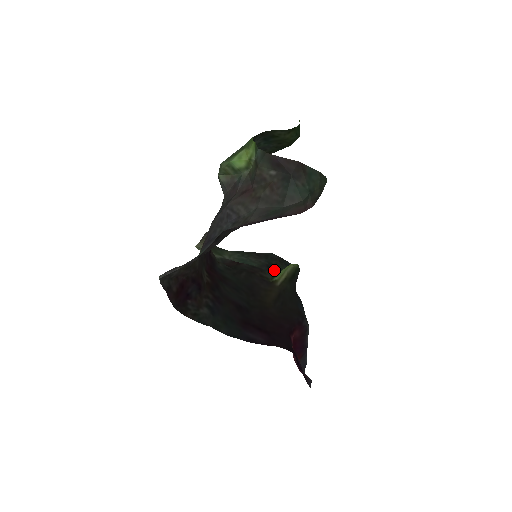
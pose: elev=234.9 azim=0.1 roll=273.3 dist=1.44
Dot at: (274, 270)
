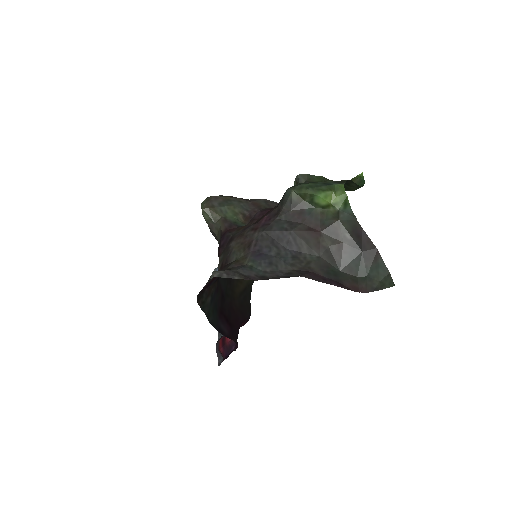
Dot at: occluded
